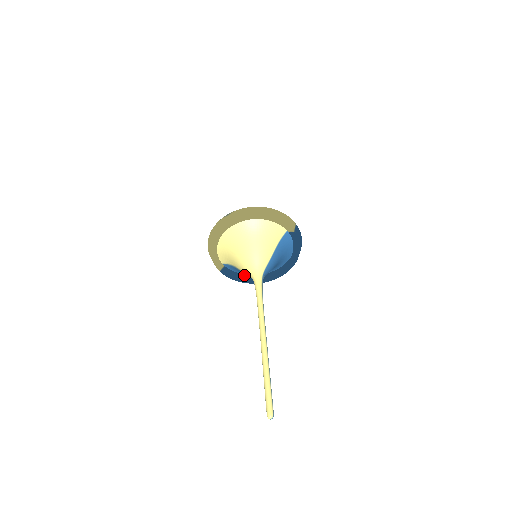
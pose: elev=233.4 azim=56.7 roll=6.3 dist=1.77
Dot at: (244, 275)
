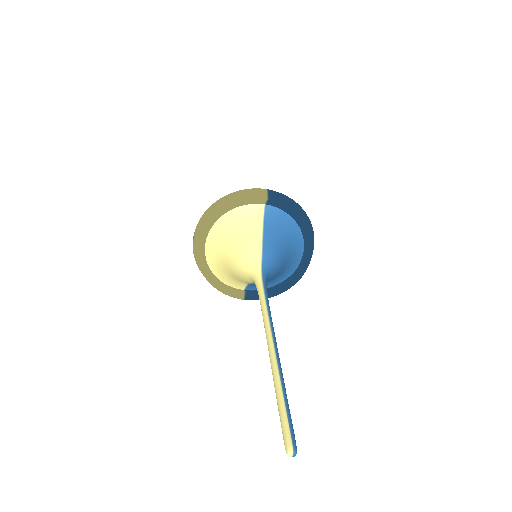
Dot at: occluded
